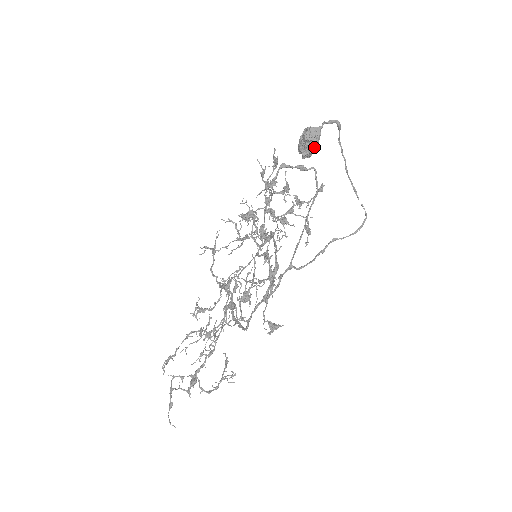
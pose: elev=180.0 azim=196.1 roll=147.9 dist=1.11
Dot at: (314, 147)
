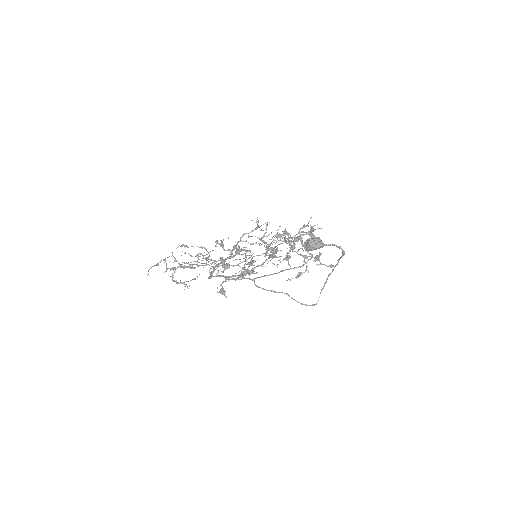
Dot at: (310, 249)
